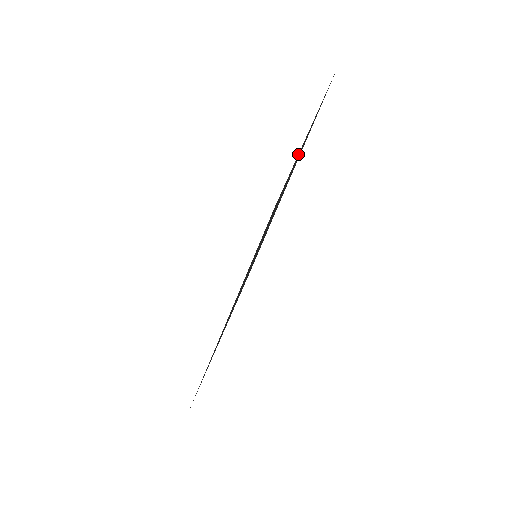
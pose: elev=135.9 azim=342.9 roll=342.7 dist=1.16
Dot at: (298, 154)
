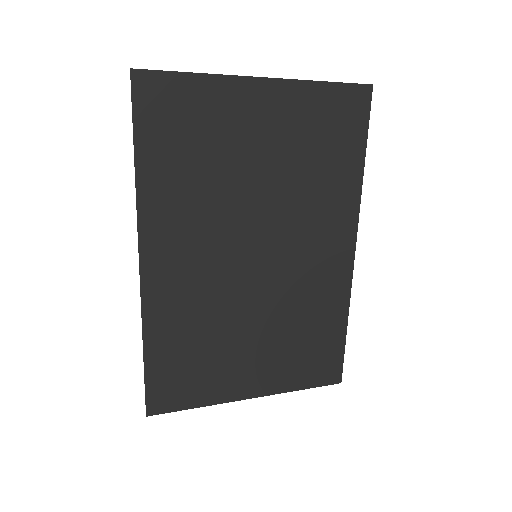
Dot at: (213, 78)
